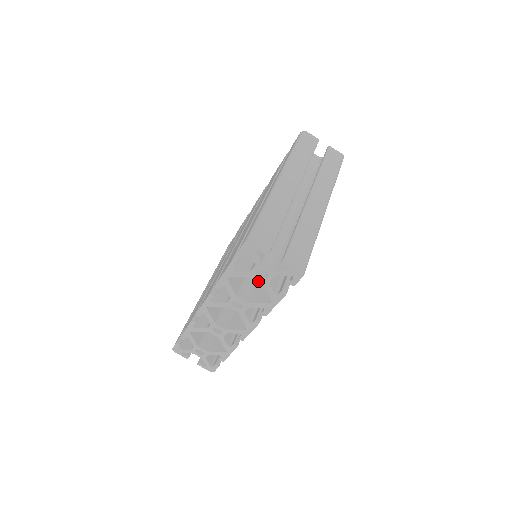
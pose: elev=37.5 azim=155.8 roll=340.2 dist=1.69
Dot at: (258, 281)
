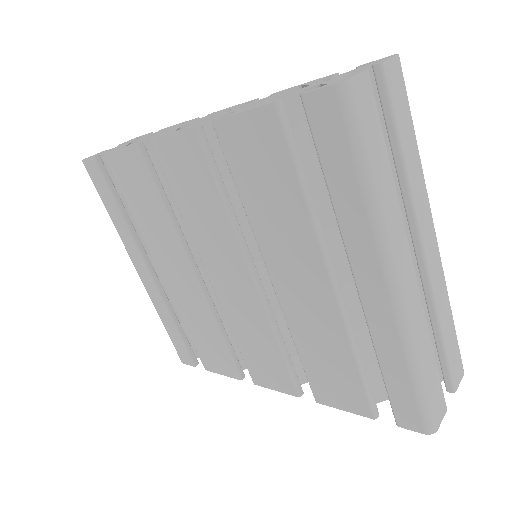
Dot at: occluded
